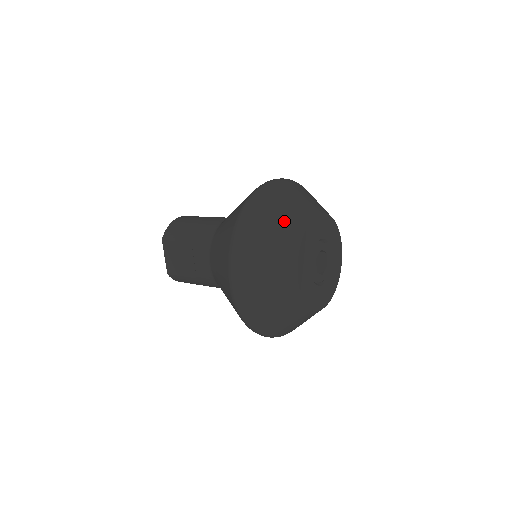
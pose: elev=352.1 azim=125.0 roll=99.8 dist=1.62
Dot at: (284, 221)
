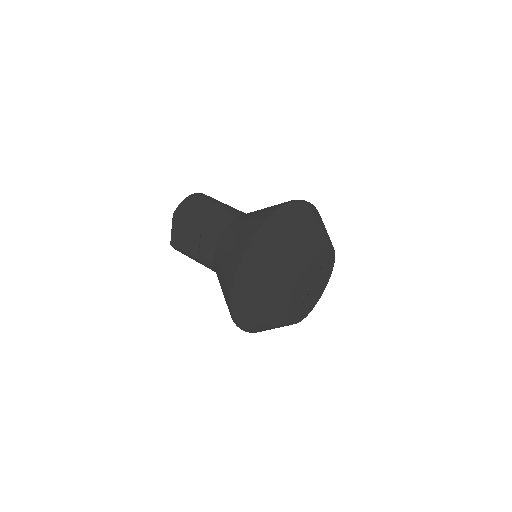
Dot at: (293, 251)
